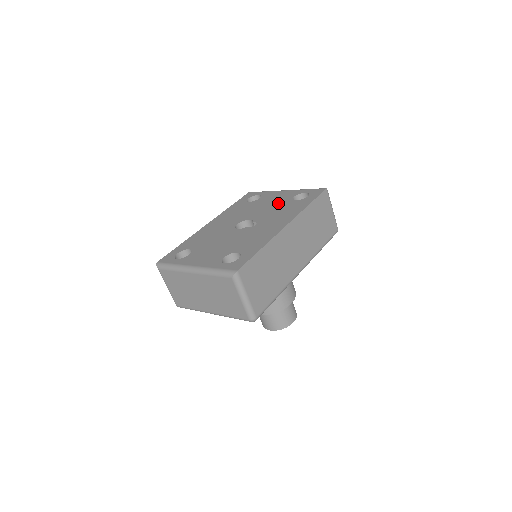
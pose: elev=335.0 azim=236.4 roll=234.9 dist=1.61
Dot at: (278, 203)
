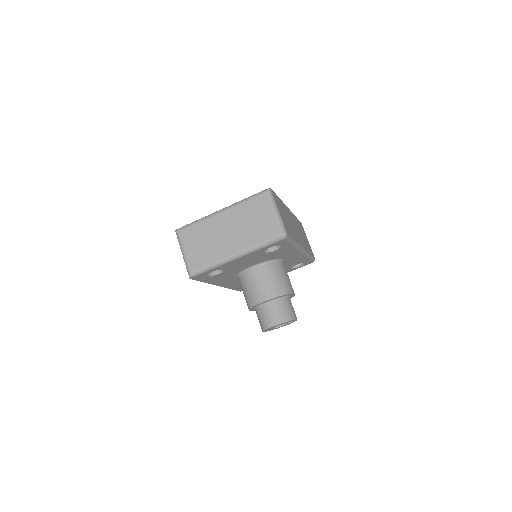
Dot at: occluded
